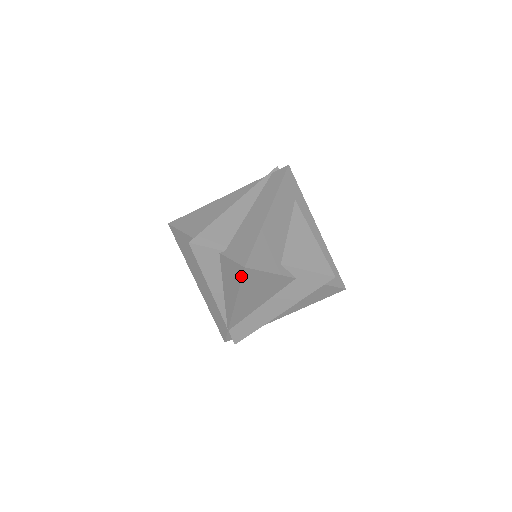
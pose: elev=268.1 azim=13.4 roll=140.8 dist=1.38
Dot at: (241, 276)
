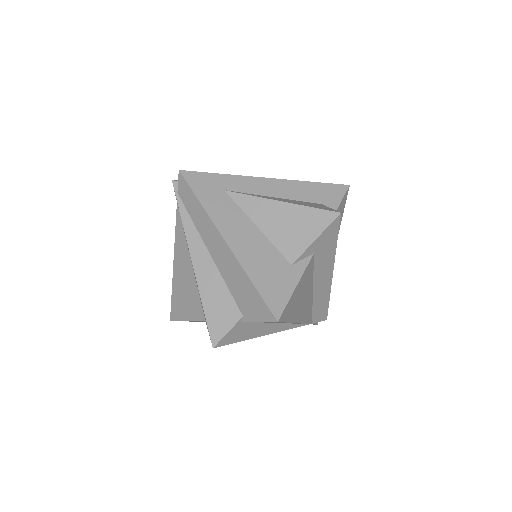
Dot at: occluded
